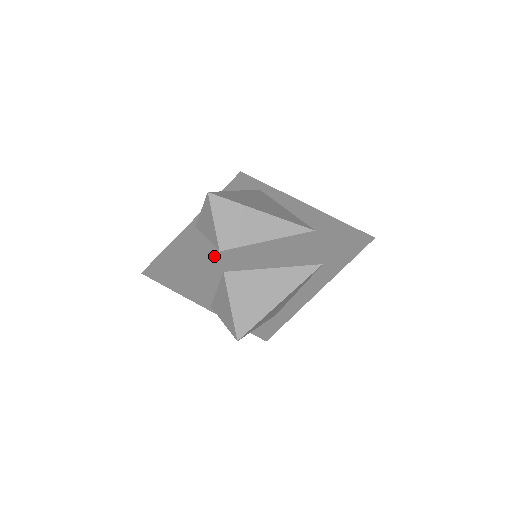
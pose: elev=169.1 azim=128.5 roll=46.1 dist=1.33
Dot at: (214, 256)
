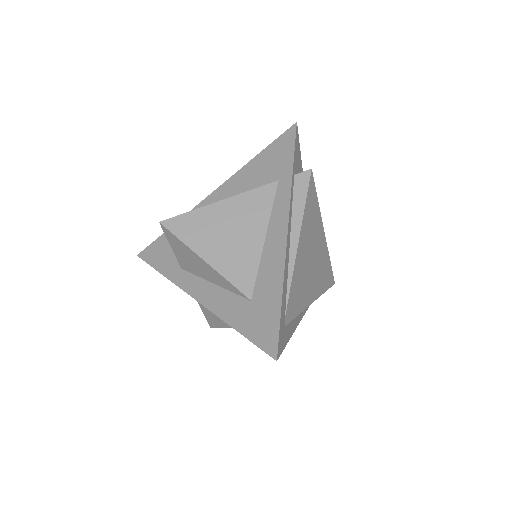
Dot at: (175, 272)
